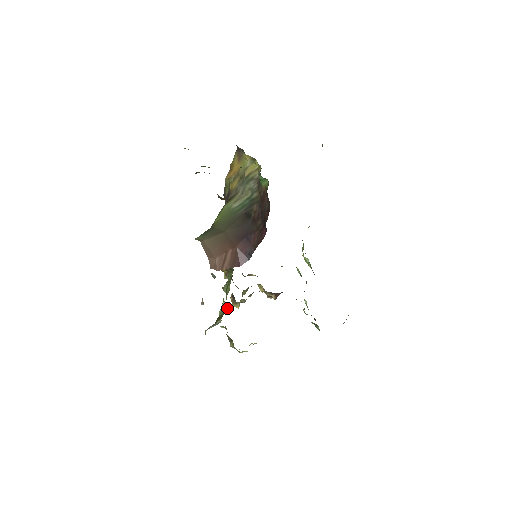
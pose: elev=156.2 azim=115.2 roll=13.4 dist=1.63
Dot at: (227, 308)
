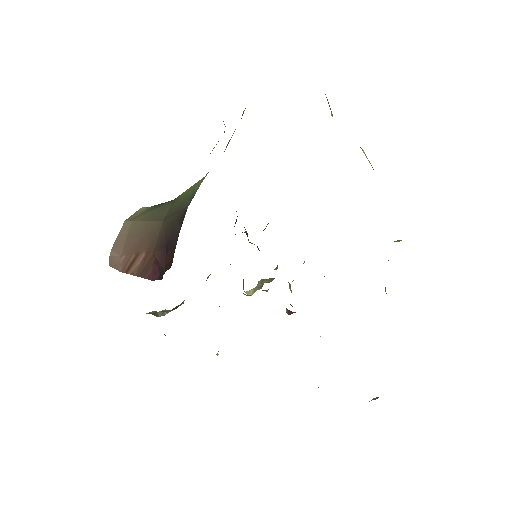
Dot at: (182, 303)
